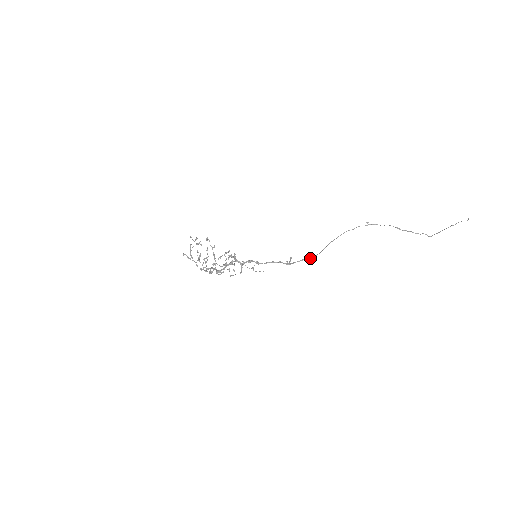
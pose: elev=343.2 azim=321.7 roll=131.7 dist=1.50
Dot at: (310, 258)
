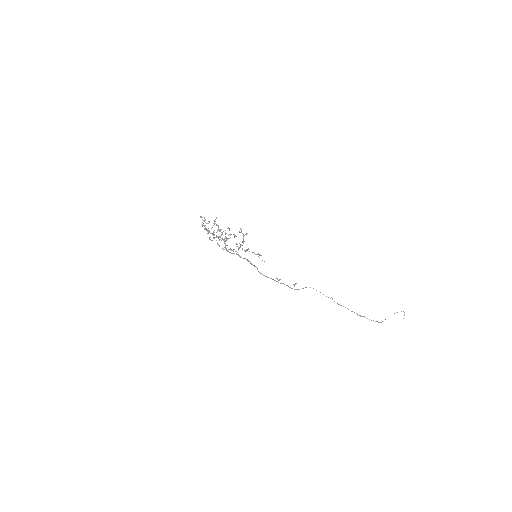
Dot at: (295, 289)
